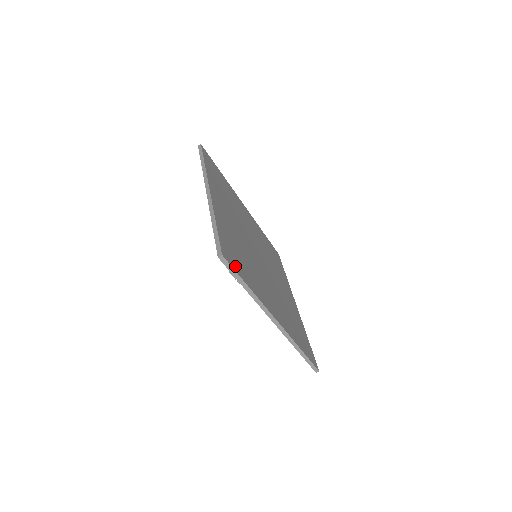
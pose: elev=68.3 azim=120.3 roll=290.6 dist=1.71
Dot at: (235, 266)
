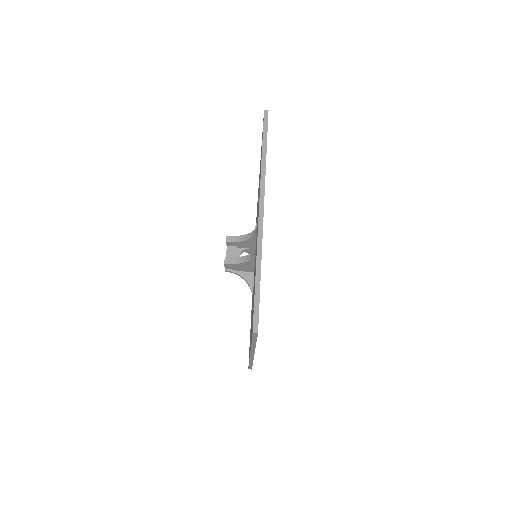
Dot at: occluded
